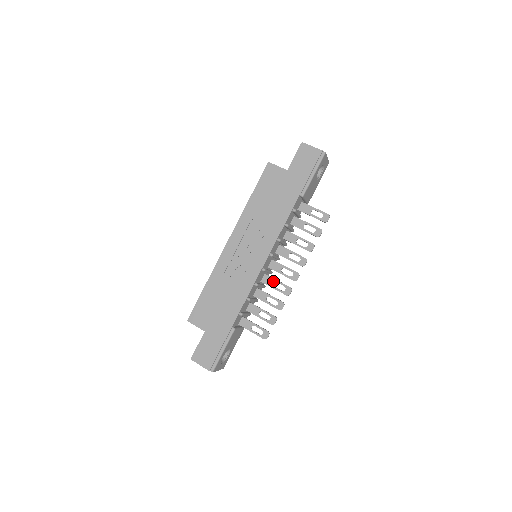
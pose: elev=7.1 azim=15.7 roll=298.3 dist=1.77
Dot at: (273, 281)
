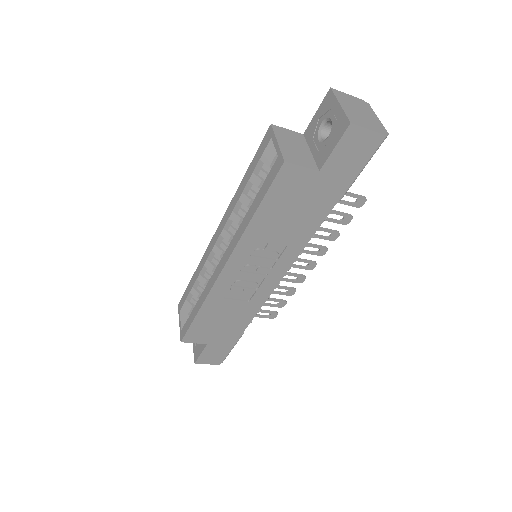
Dot at: occluded
